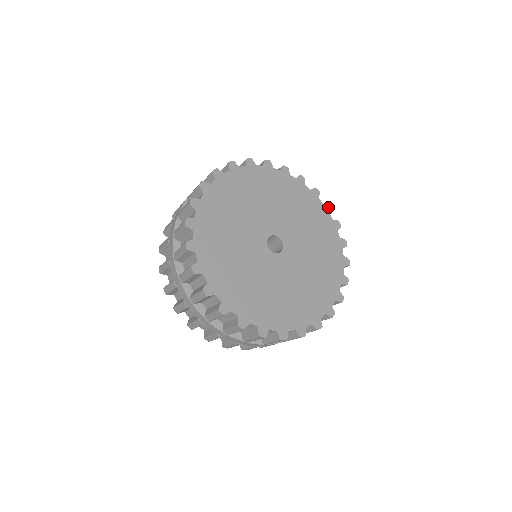
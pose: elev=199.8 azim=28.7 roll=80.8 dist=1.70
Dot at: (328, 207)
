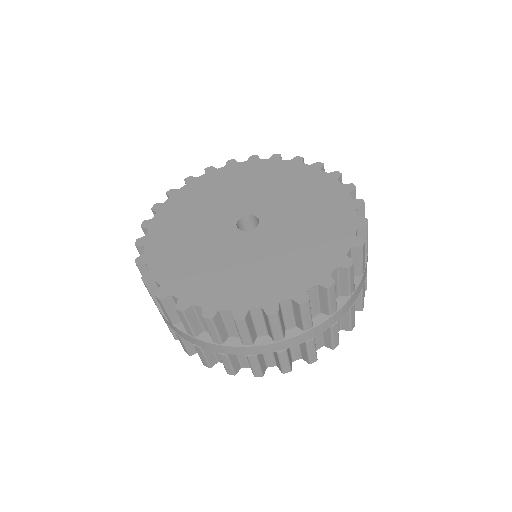
Dot at: (253, 158)
